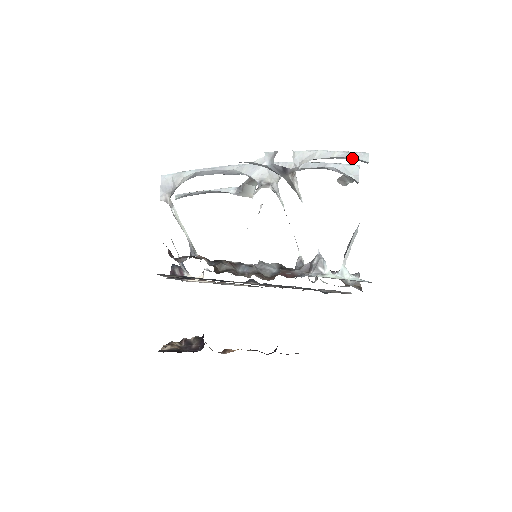
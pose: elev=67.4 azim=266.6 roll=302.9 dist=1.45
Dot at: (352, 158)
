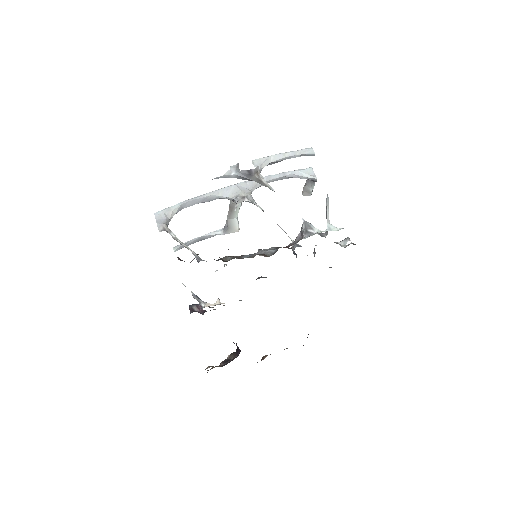
Dot at: (301, 155)
